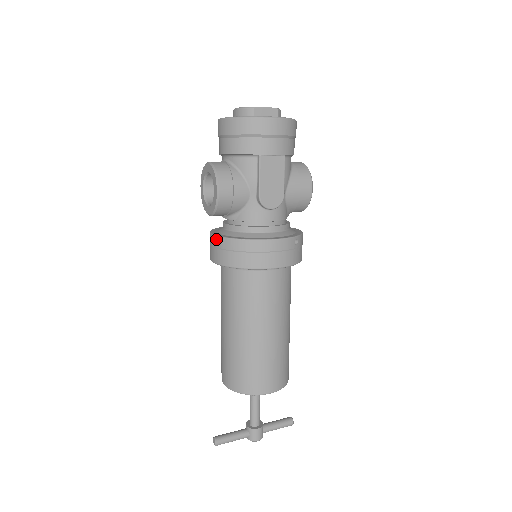
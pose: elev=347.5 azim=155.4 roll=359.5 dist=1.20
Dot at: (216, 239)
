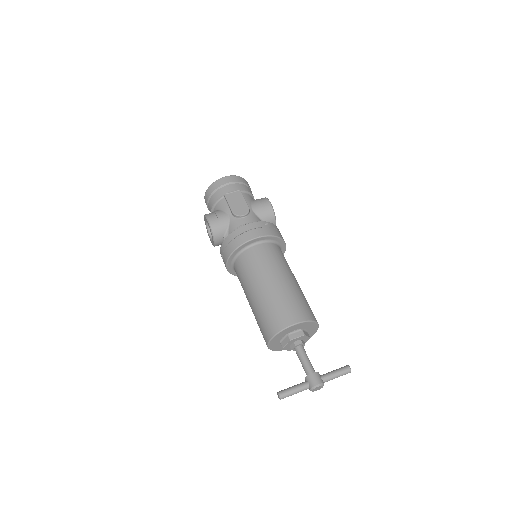
Dot at: (221, 250)
